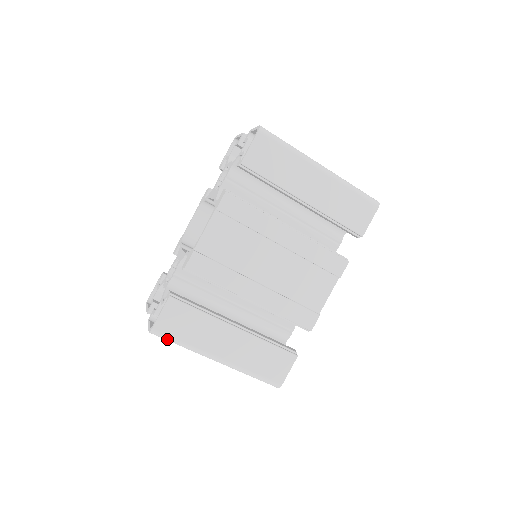
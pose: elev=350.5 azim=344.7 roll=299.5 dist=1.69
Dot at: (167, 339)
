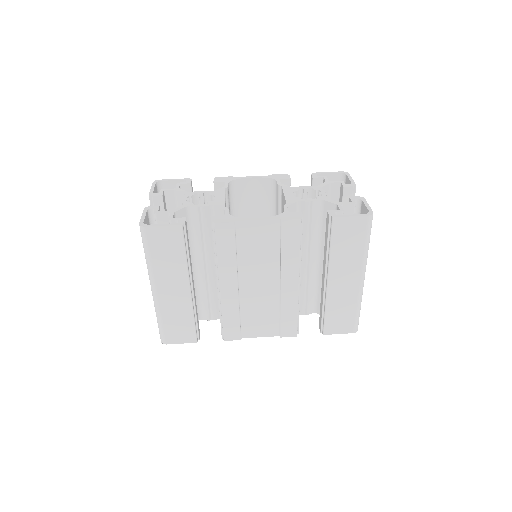
Dot at: (144, 242)
